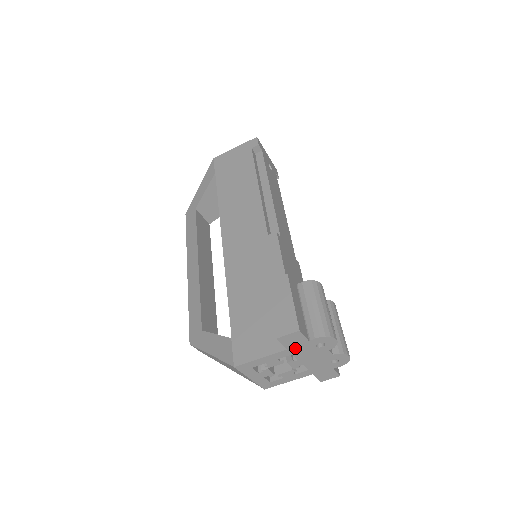
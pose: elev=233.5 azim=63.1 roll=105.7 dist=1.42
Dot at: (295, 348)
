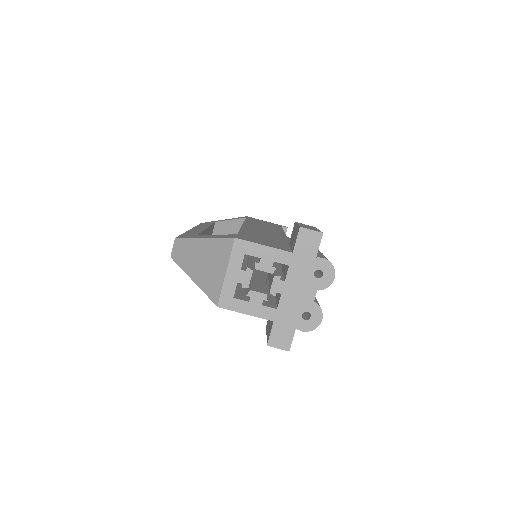
Dot at: (299, 258)
